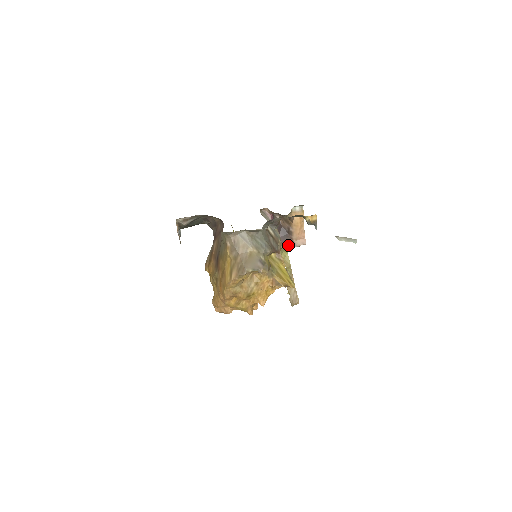
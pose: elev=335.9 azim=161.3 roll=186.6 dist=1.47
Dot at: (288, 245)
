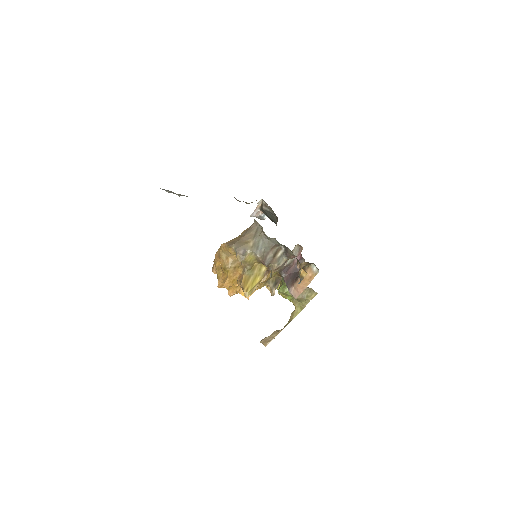
Dot at: (287, 285)
